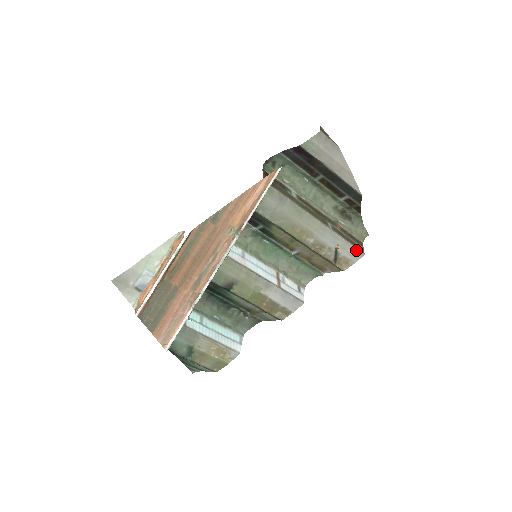
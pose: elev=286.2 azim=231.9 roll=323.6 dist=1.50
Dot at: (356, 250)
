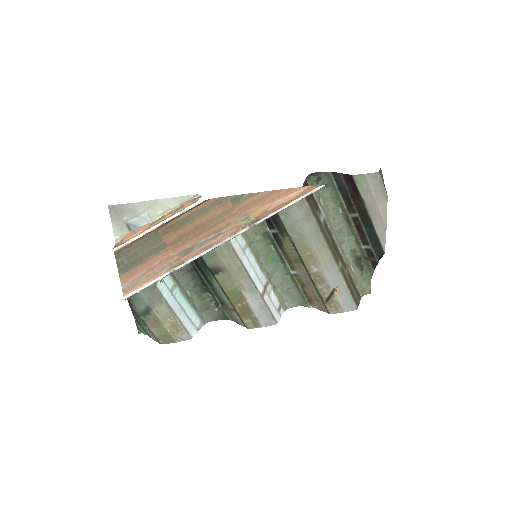
Dot at: (352, 301)
